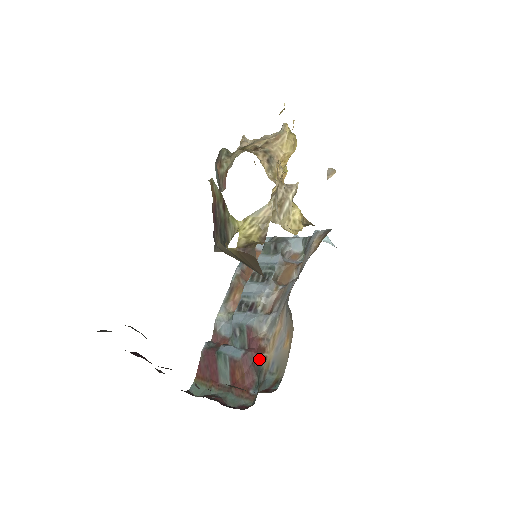
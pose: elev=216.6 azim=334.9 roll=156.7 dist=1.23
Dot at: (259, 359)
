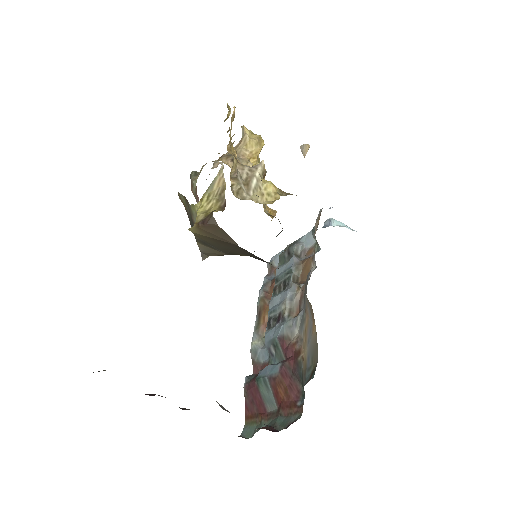
Dot at: (297, 364)
